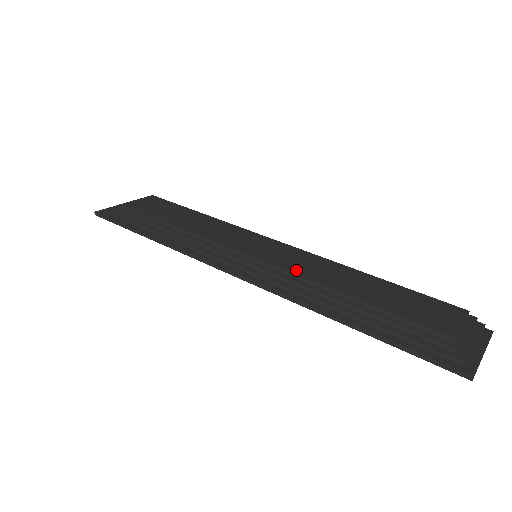
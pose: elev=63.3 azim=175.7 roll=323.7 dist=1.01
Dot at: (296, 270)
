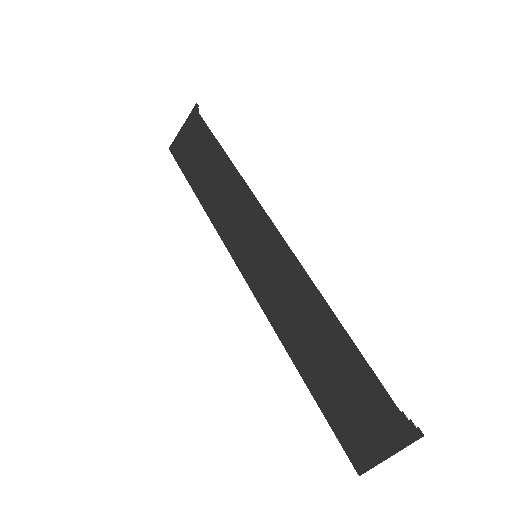
Dot at: (275, 295)
